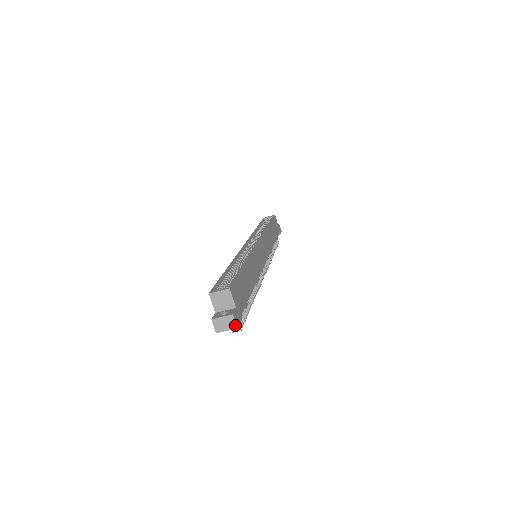
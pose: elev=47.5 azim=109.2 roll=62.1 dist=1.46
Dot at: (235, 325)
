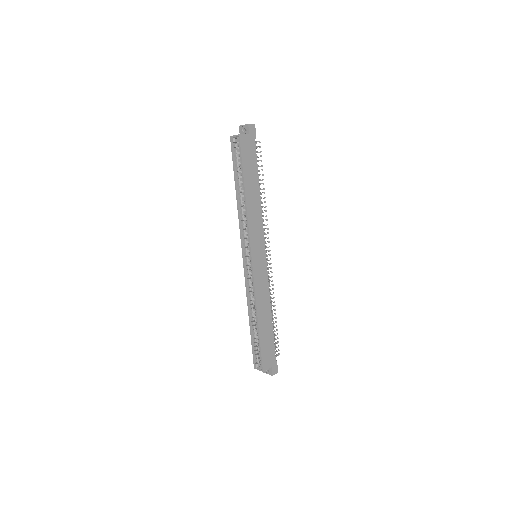
Dot at: (276, 373)
